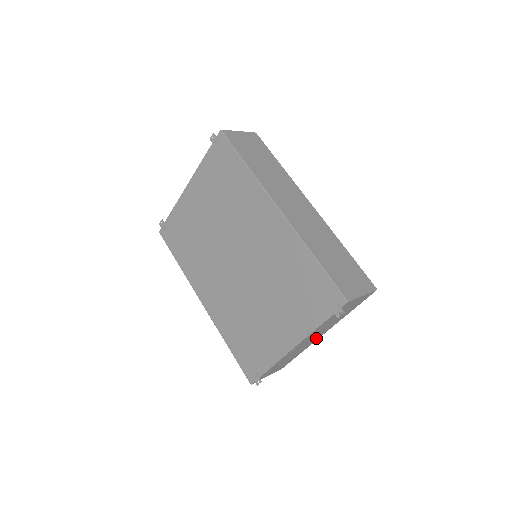
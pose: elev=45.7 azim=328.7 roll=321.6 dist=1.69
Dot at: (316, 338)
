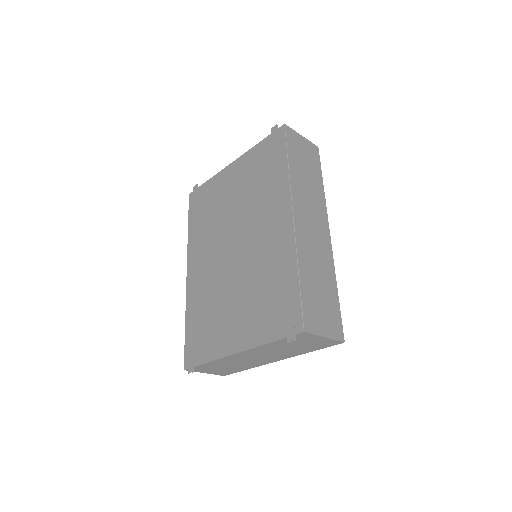
Dot at: (266, 361)
